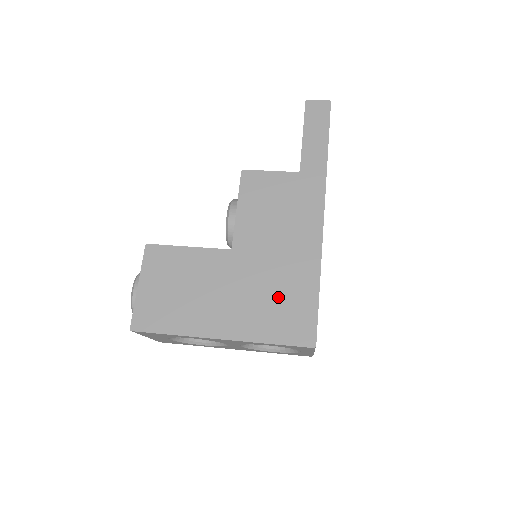
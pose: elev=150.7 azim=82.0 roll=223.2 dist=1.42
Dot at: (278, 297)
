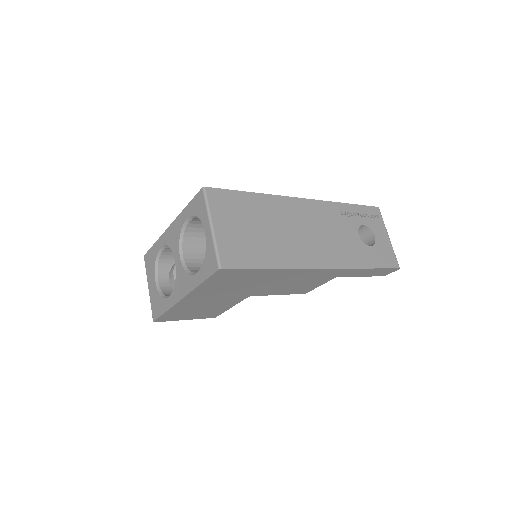
Dot at: occluded
